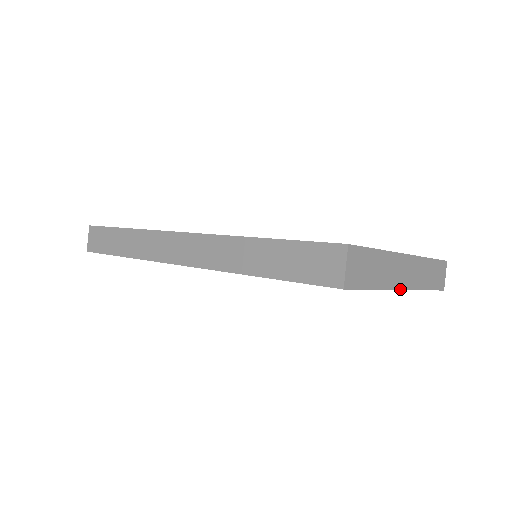
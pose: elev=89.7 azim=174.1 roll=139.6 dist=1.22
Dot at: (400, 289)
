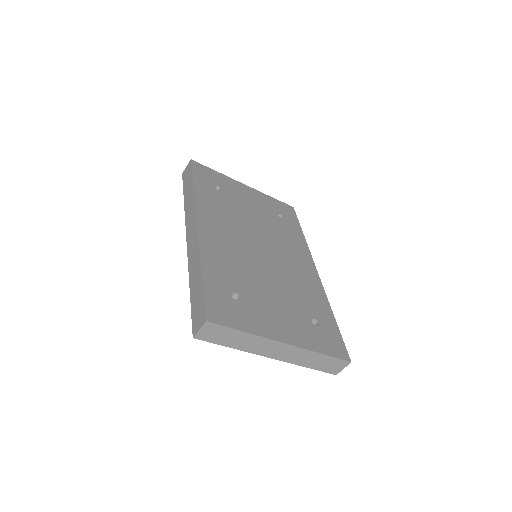
Dot at: (265, 356)
